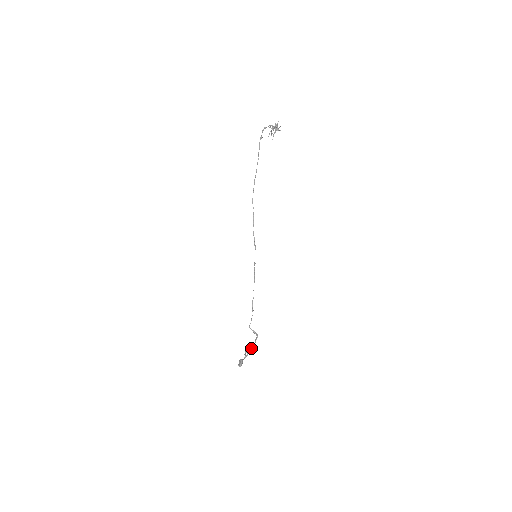
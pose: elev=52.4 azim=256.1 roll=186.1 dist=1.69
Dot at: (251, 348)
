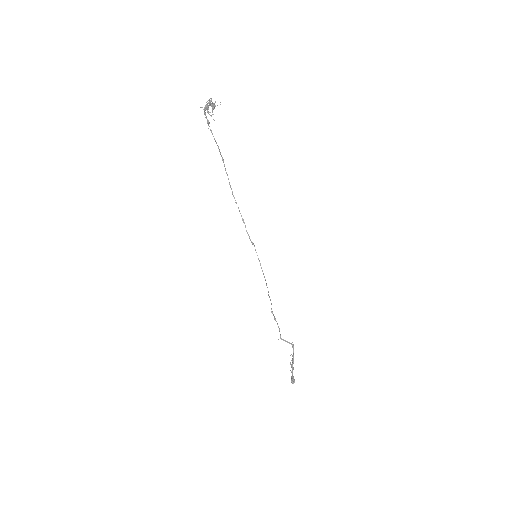
Dot at: (292, 361)
